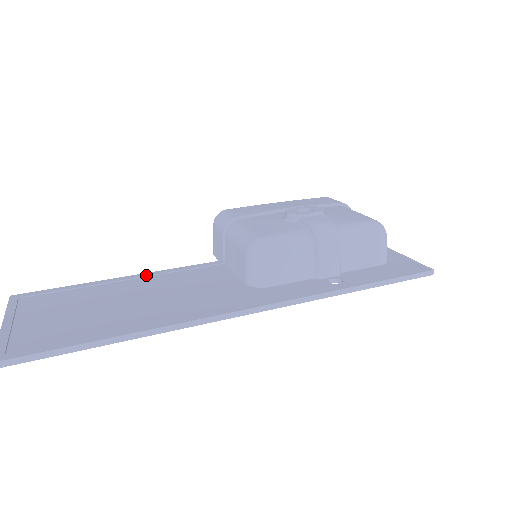
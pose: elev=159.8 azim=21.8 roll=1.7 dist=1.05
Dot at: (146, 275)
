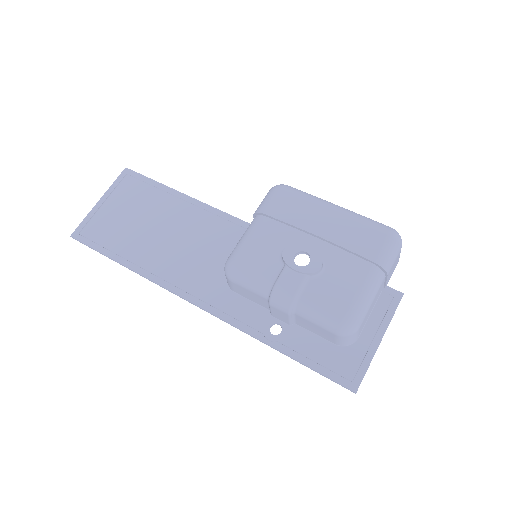
Dot at: (198, 205)
